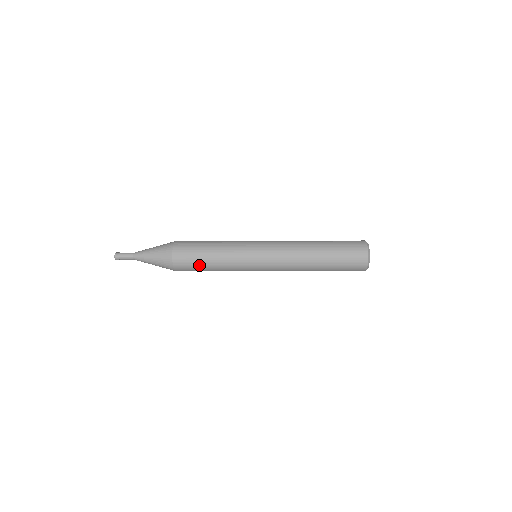
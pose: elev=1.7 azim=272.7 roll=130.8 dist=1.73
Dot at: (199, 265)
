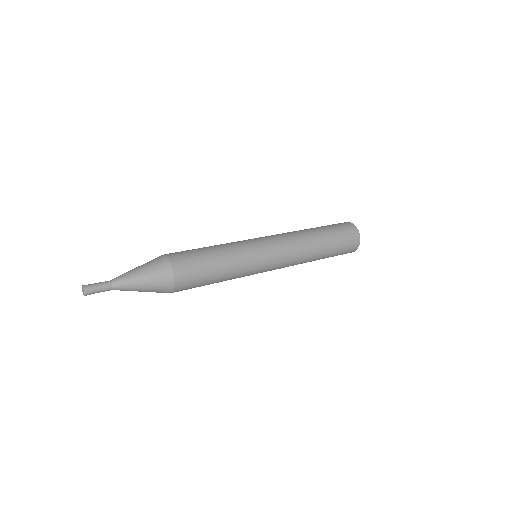
Dot at: (205, 281)
